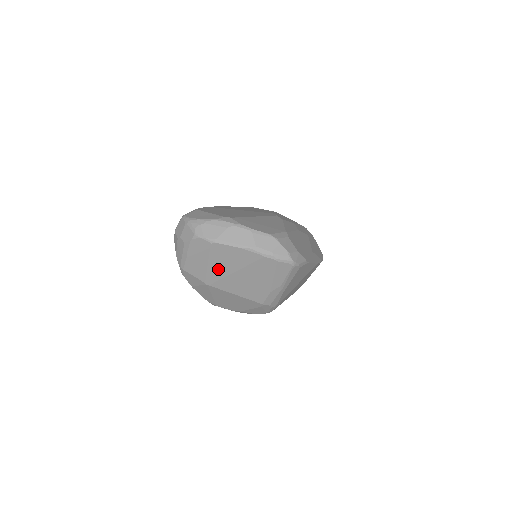
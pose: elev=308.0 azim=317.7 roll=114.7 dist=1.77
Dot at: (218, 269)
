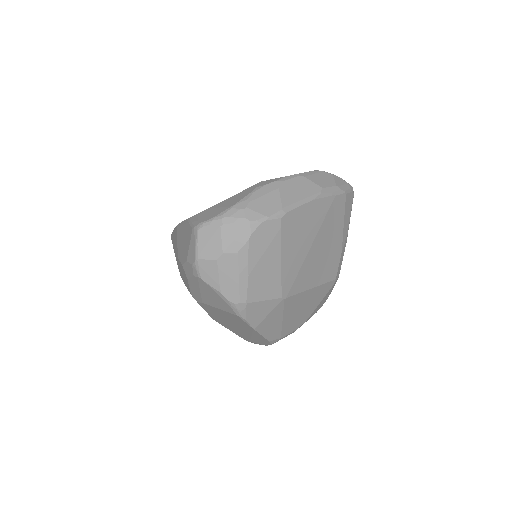
Dot at: (293, 259)
